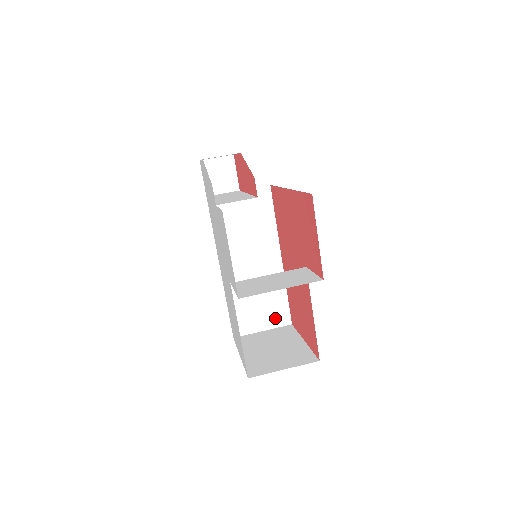
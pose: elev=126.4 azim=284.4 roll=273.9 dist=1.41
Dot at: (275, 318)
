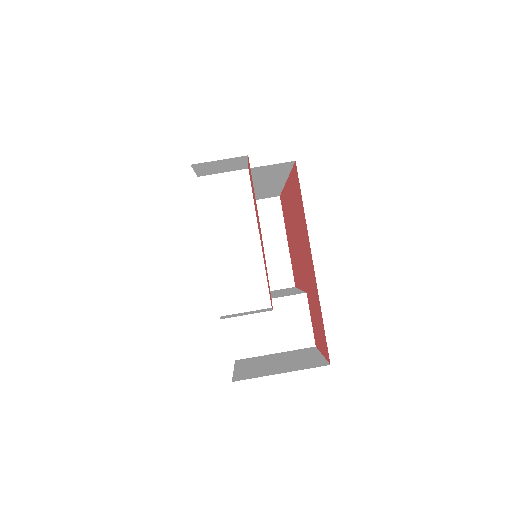
Dot at: (263, 197)
